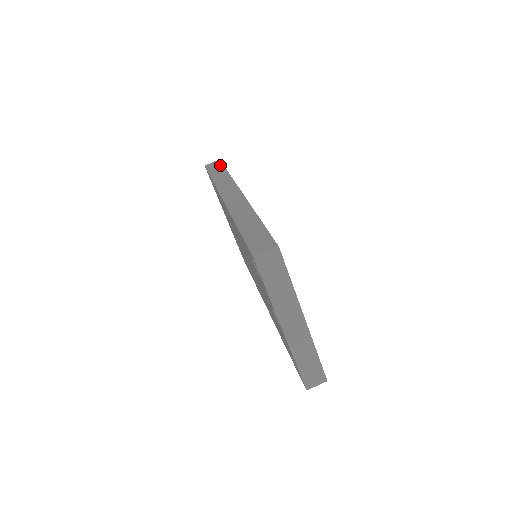
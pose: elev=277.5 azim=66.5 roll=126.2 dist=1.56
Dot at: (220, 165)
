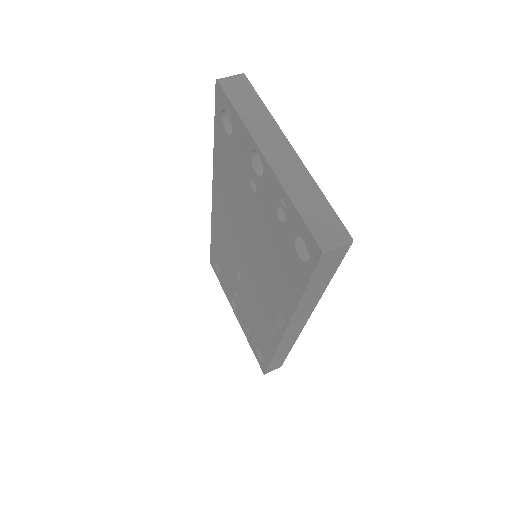
Dot at: occluded
